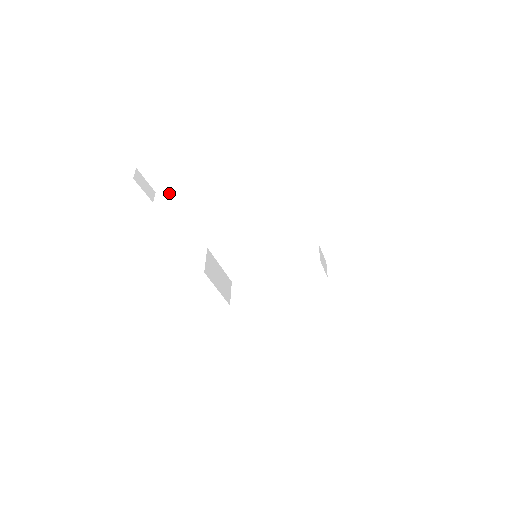
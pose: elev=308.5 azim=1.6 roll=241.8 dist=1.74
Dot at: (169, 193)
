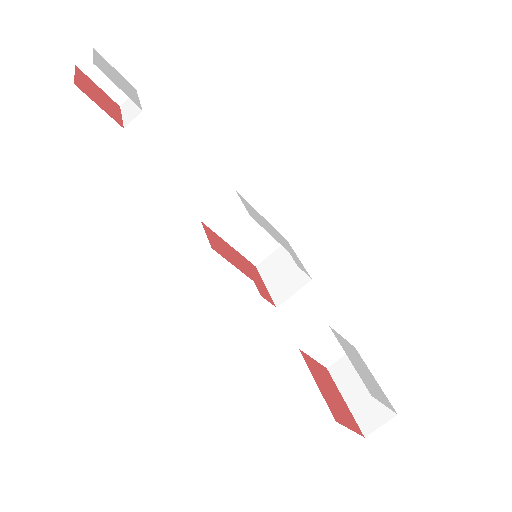
Dot at: (129, 108)
